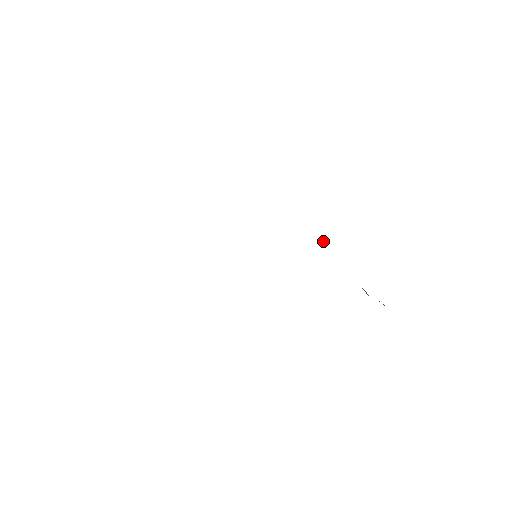
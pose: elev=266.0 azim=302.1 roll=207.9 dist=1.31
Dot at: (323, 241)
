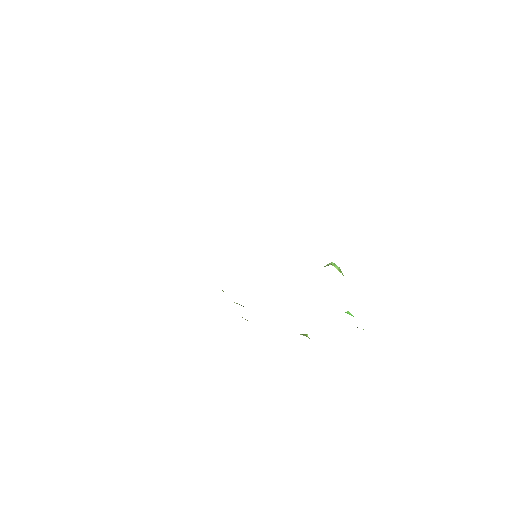
Dot at: occluded
